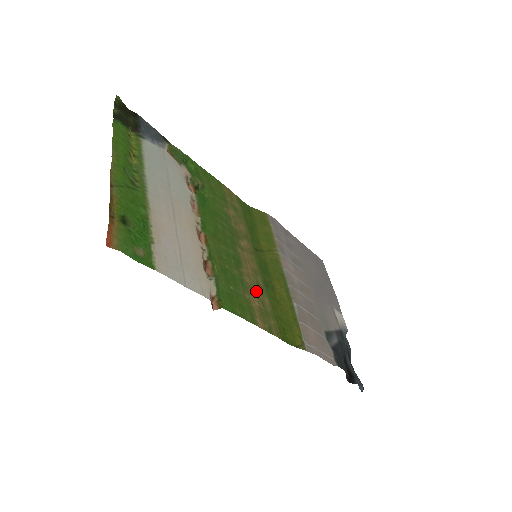
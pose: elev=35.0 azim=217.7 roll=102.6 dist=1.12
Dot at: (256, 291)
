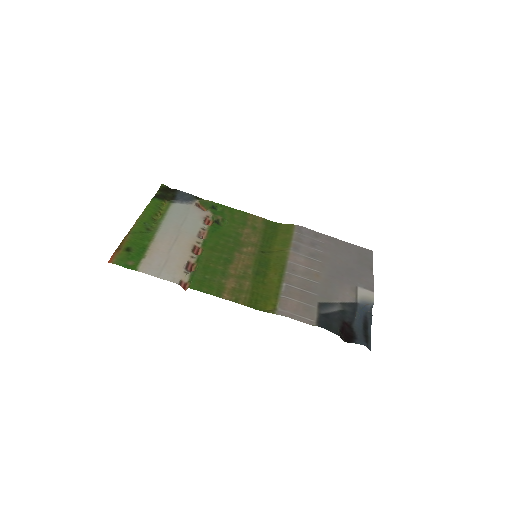
Dot at: (238, 278)
